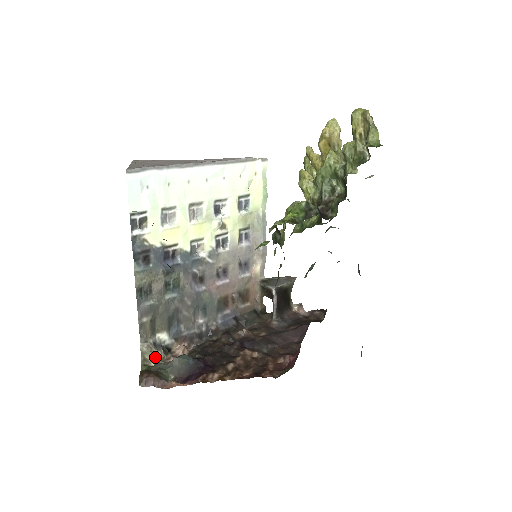
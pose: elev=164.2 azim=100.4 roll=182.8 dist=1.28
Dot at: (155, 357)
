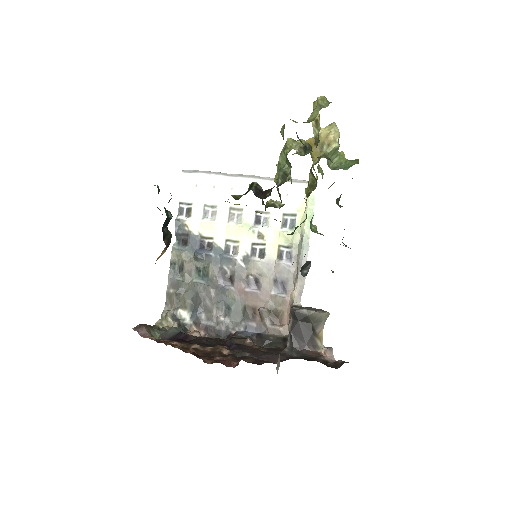
Dot at: (168, 325)
